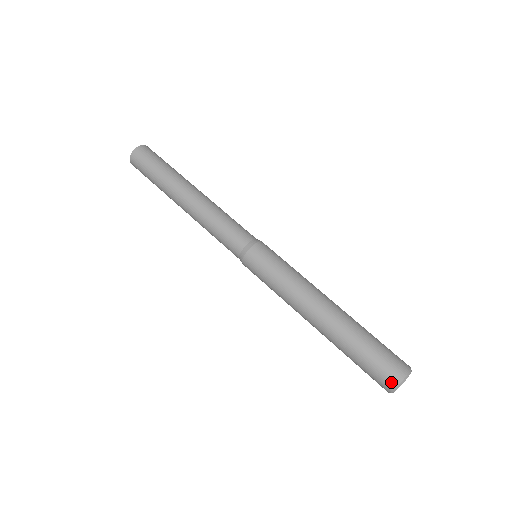
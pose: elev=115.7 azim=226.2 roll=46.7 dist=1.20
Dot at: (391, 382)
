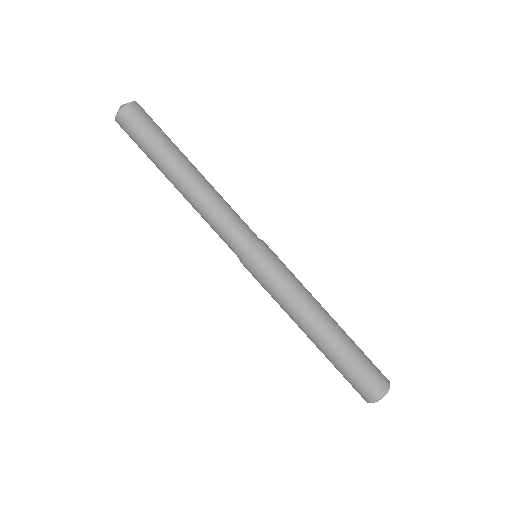
Dot at: (378, 393)
